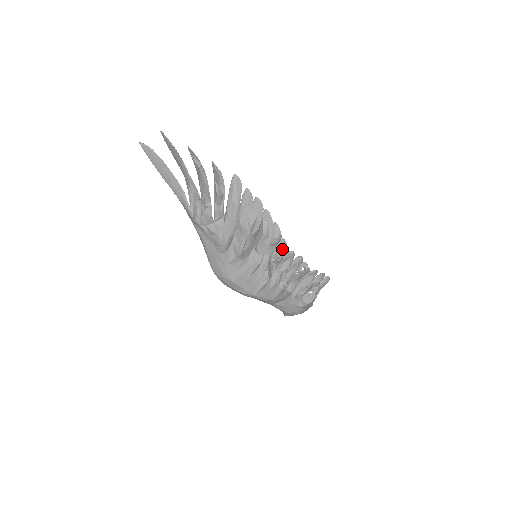
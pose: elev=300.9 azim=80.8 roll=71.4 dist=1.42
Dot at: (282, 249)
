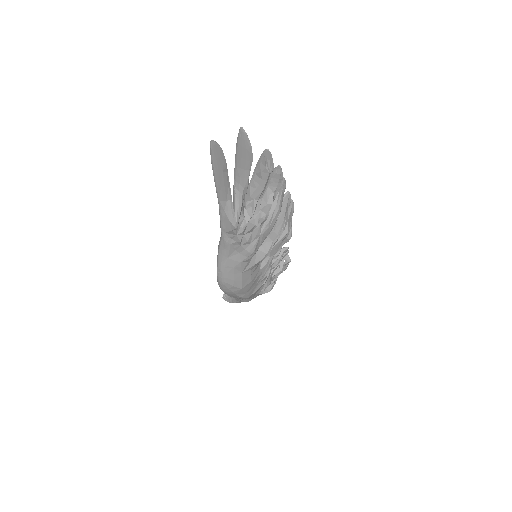
Dot at: occluded
